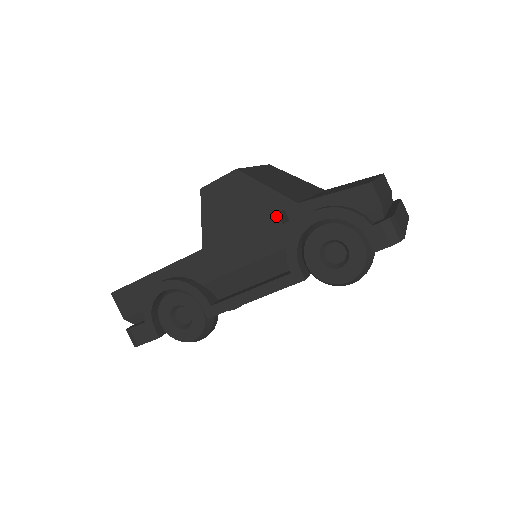
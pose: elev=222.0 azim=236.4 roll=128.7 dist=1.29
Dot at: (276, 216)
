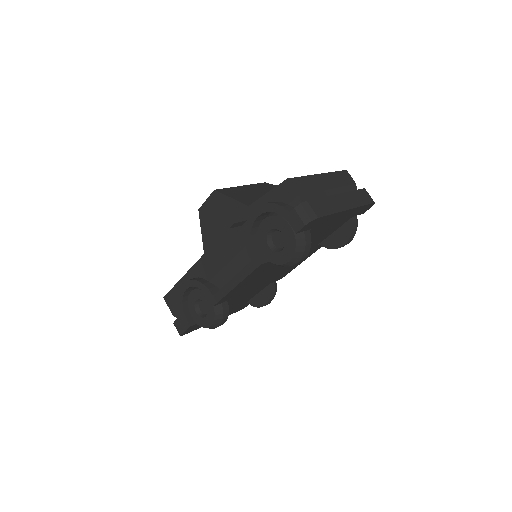
Dot at: (229, 218)
